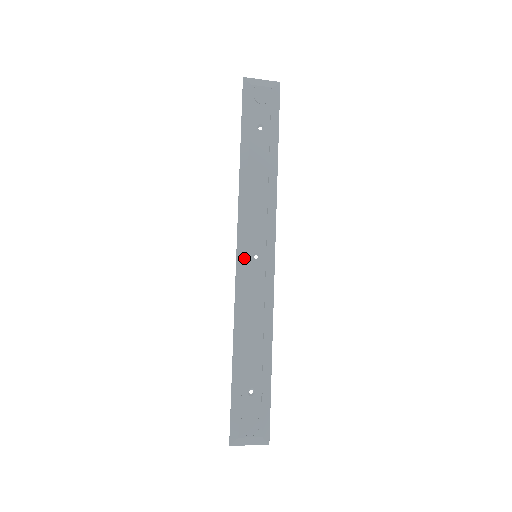
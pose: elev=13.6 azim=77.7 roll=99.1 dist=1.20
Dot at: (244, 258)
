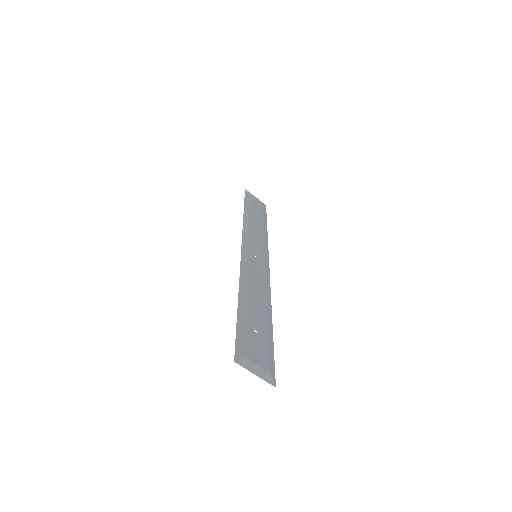
Dot at: (248, 250)
